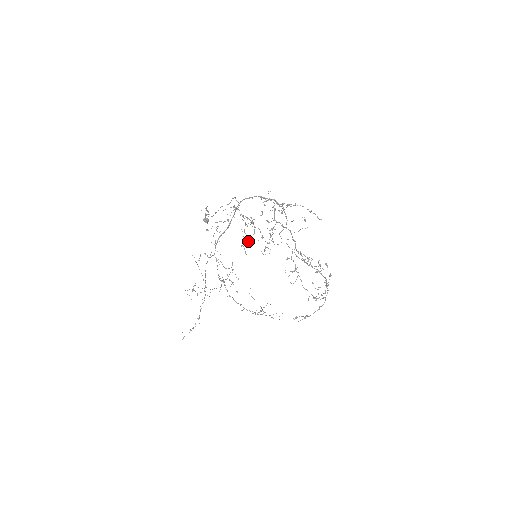
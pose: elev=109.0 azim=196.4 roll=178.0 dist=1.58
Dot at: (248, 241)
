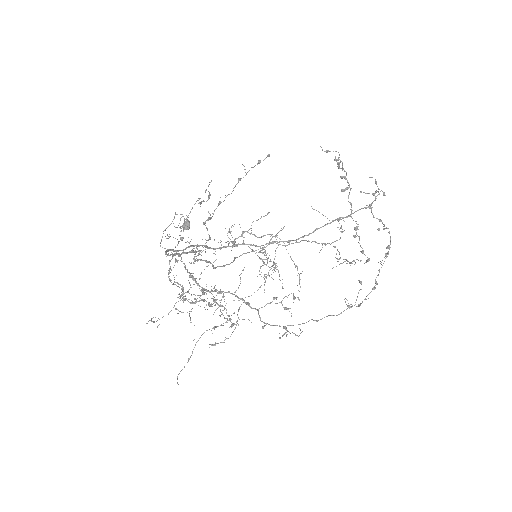
Dot at: occluded
